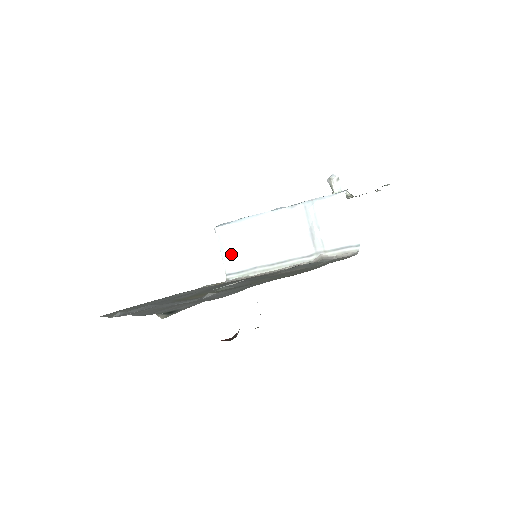
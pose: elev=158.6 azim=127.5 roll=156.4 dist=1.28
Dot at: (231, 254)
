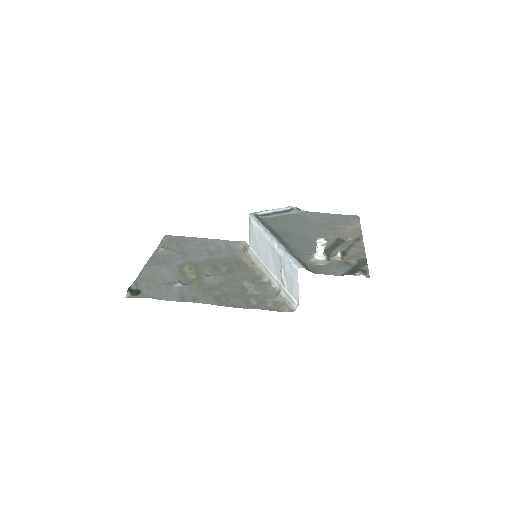
Dot at: (252, 239)
